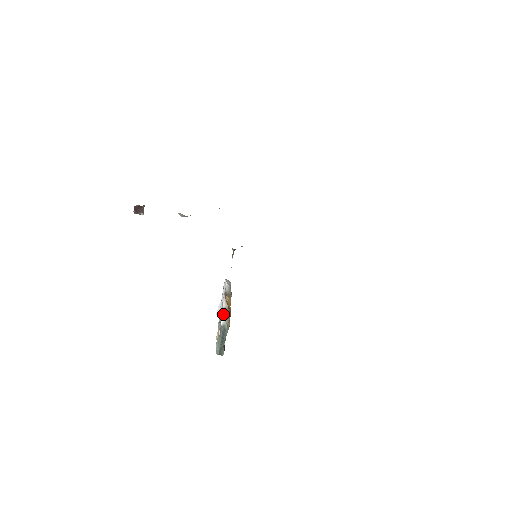
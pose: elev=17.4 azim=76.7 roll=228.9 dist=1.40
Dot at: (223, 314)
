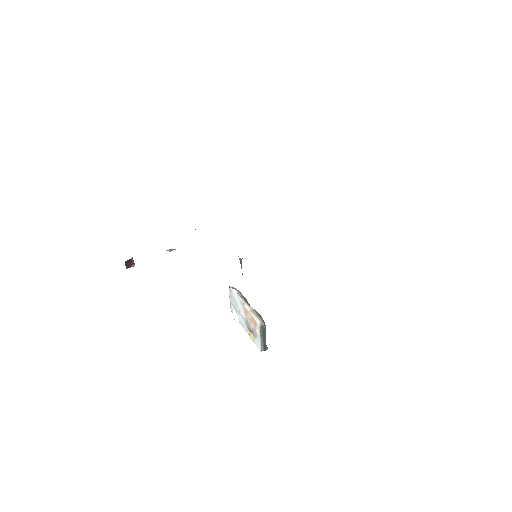
Dot at: (256, 316)
